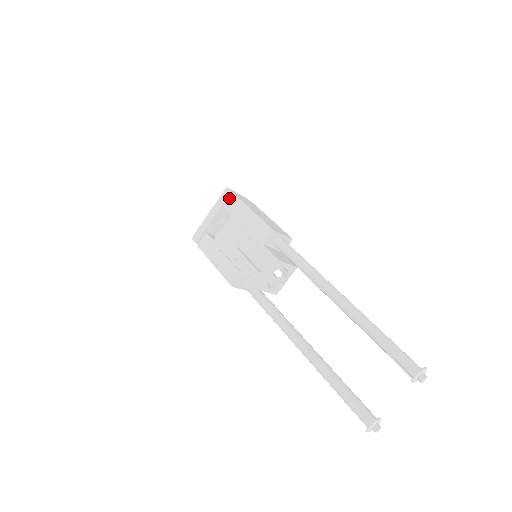
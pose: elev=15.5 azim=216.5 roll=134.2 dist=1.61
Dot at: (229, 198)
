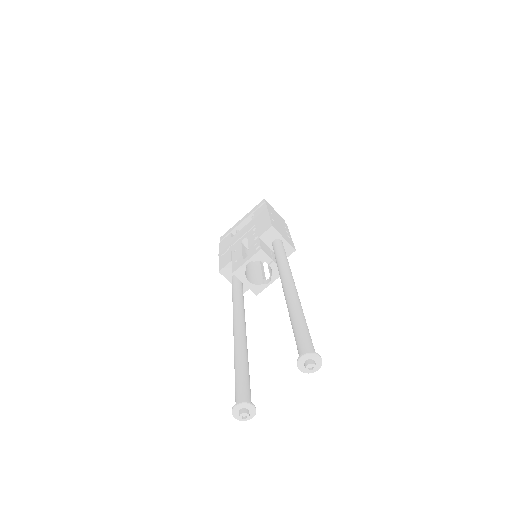
Dot at: occluded
